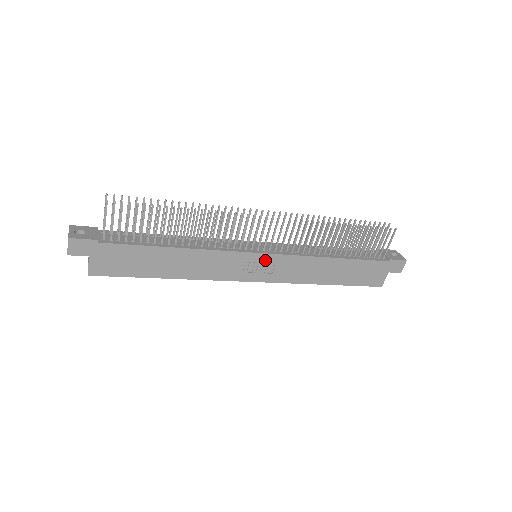
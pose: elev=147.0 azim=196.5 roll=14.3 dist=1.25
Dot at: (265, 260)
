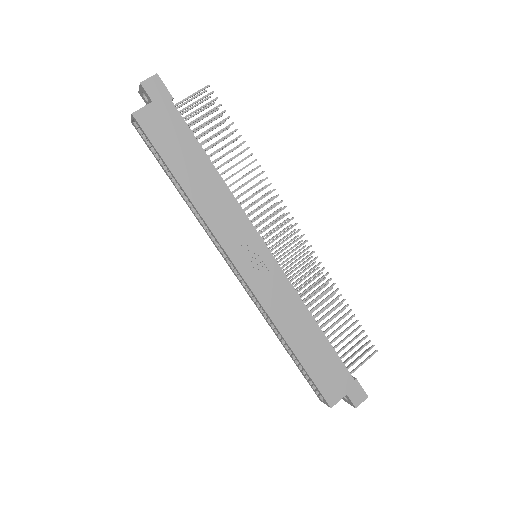
Dot at: (265, 260)
